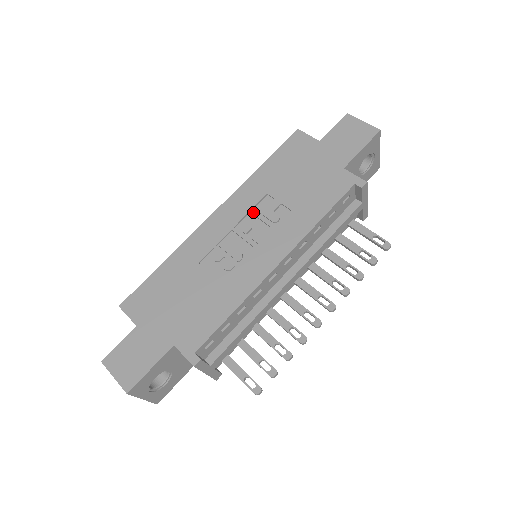
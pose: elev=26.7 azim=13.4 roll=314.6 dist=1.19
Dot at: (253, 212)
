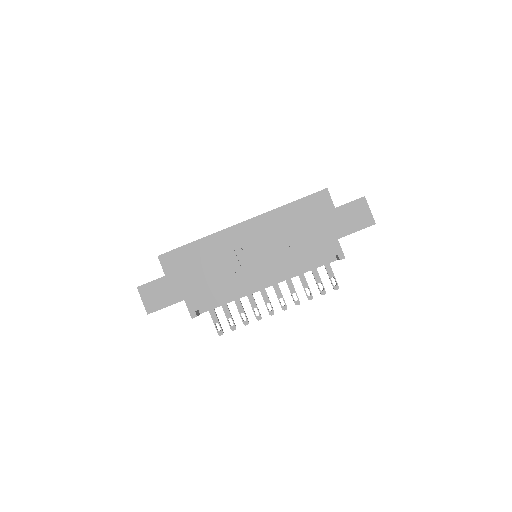
Dot at: (267, 237)
